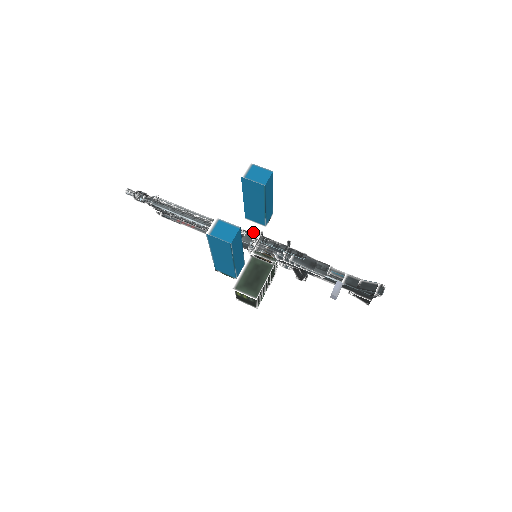
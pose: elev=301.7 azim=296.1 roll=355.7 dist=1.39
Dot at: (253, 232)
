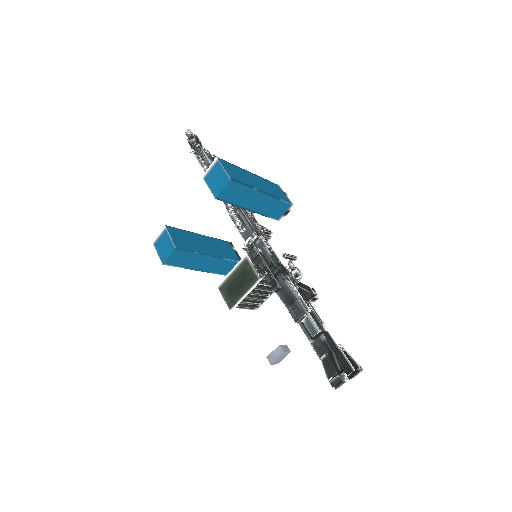
Dot at: (259, 226)
